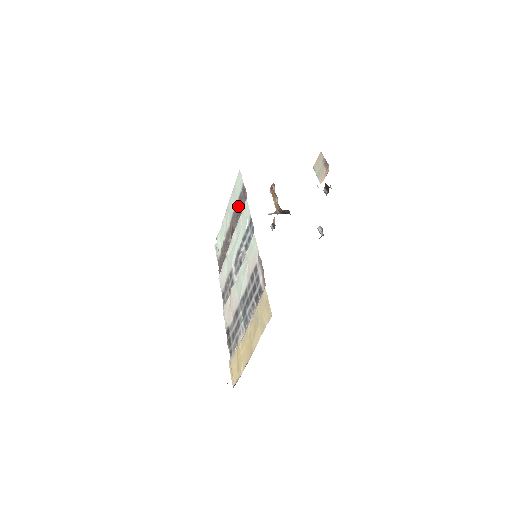
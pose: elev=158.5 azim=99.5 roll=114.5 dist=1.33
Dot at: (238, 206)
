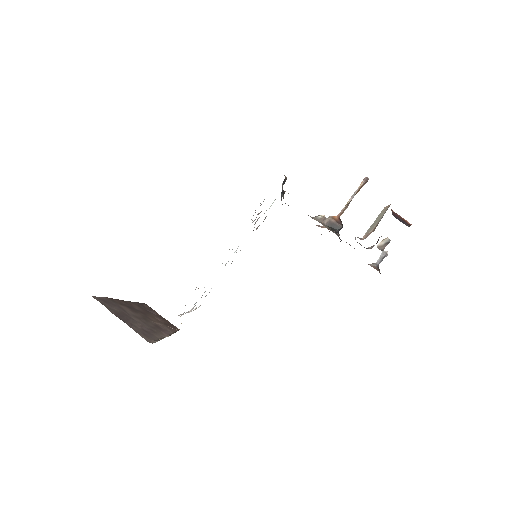
Dot at: occluded
